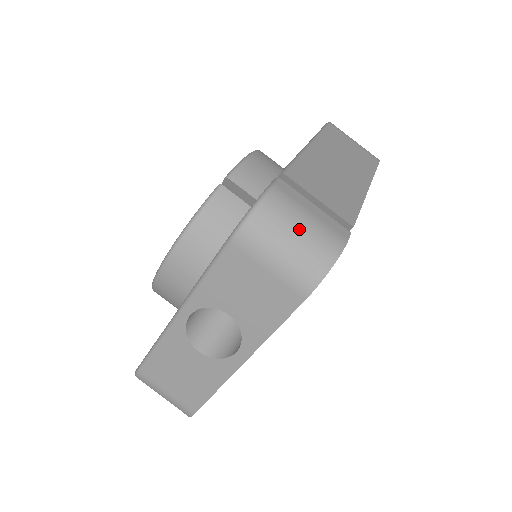
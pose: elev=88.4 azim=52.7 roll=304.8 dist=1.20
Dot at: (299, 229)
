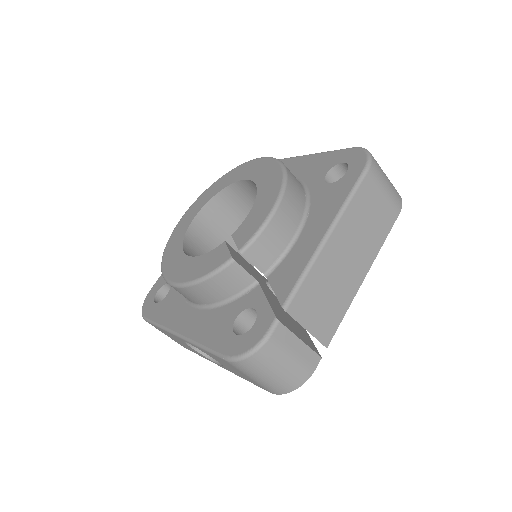
Dot at: (279, 369)
